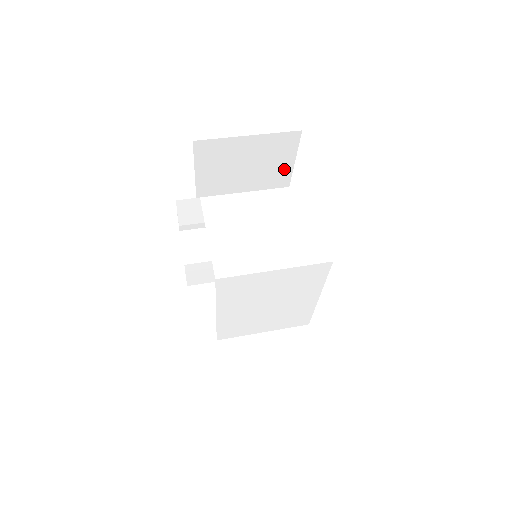
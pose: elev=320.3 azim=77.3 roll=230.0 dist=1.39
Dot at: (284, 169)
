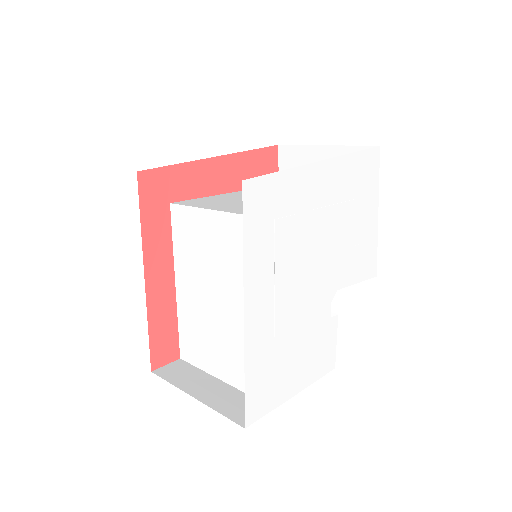
Dot at: occluded
